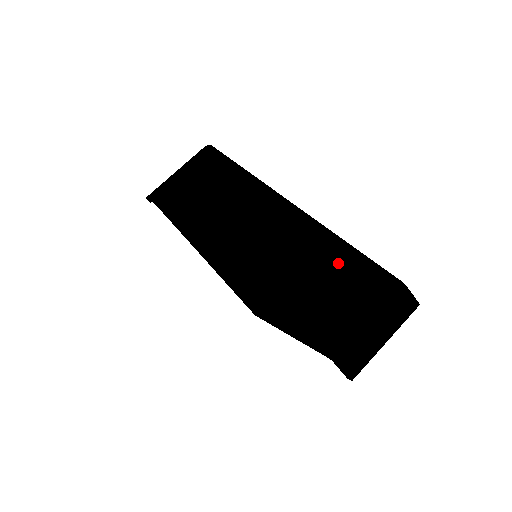
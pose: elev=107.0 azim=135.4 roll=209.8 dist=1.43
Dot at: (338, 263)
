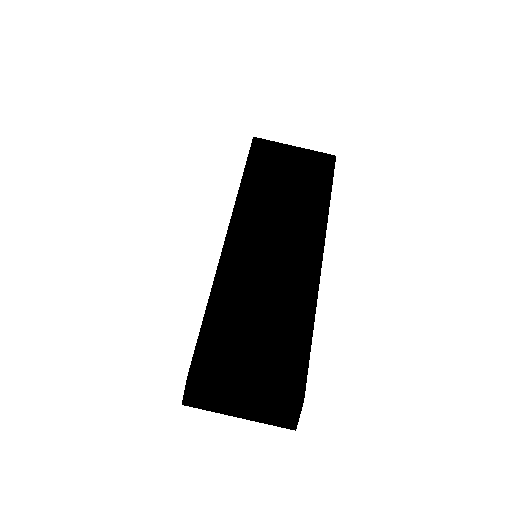
Dot at: (287, 328)
